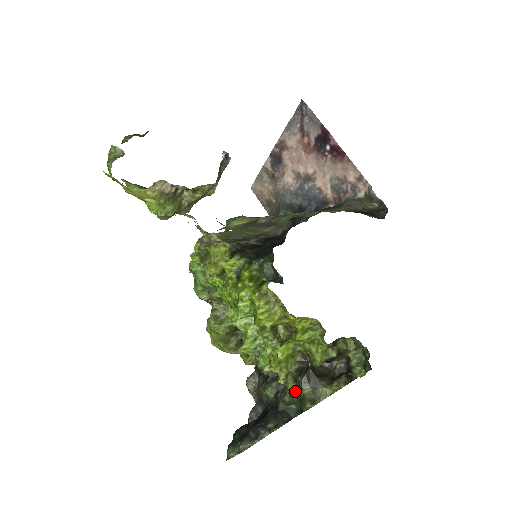
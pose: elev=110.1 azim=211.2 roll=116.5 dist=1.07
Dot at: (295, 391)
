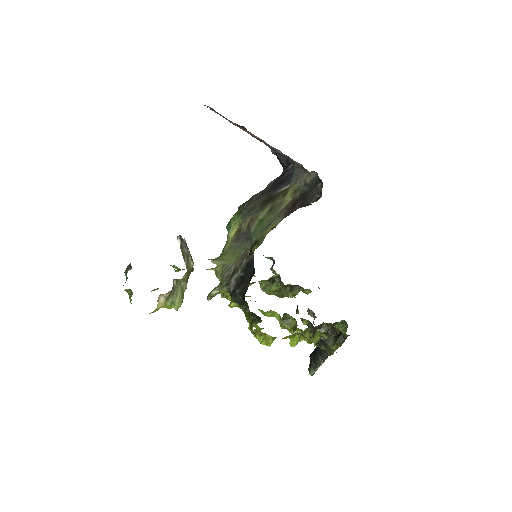
Dot at: occluded
